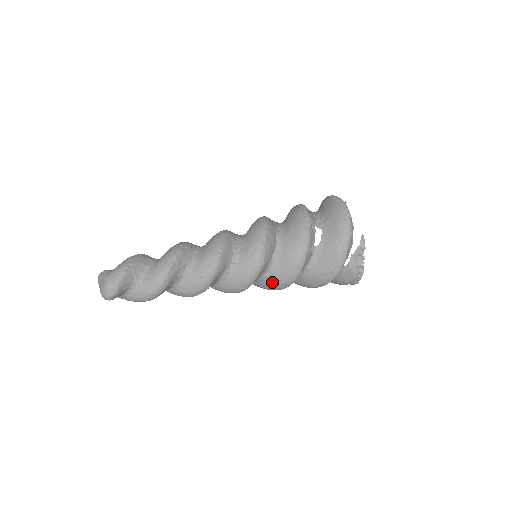
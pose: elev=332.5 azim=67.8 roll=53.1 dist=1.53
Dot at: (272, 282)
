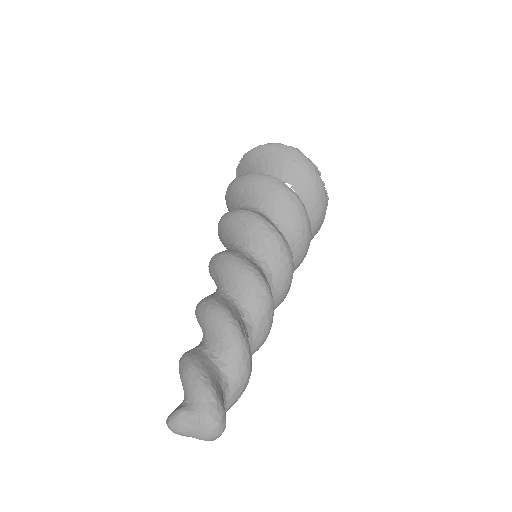
Dot at: occluded
